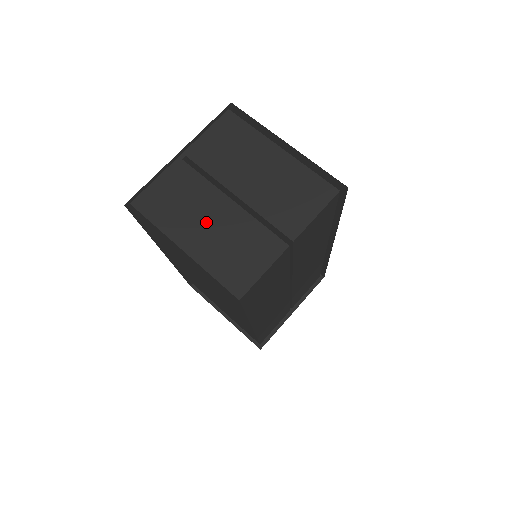
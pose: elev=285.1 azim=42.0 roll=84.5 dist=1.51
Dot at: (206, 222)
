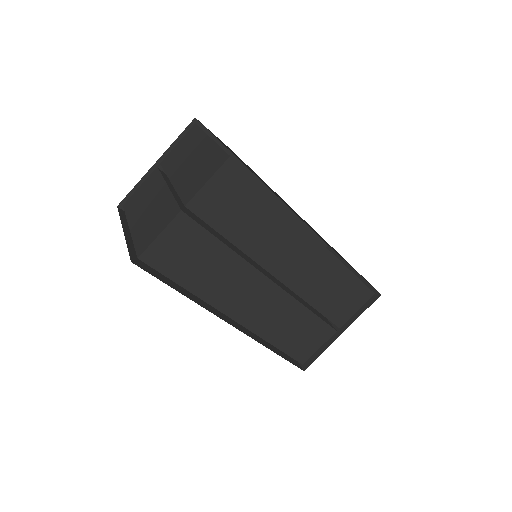
Dot at: (148, 206)
